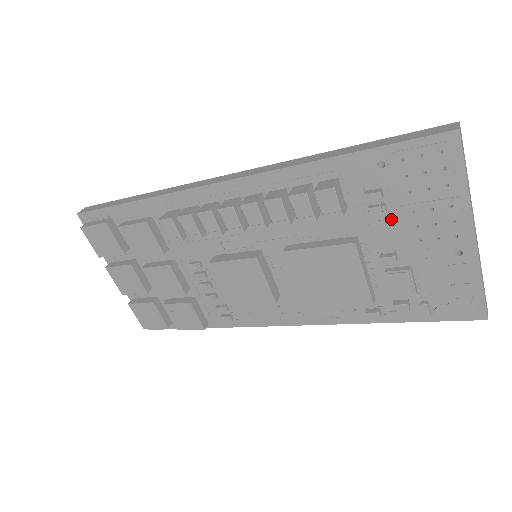
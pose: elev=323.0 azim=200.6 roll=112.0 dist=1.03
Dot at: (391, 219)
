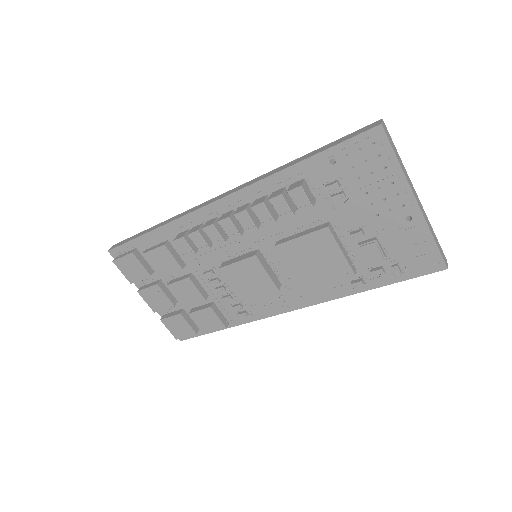
Dot at: (351, 202)
